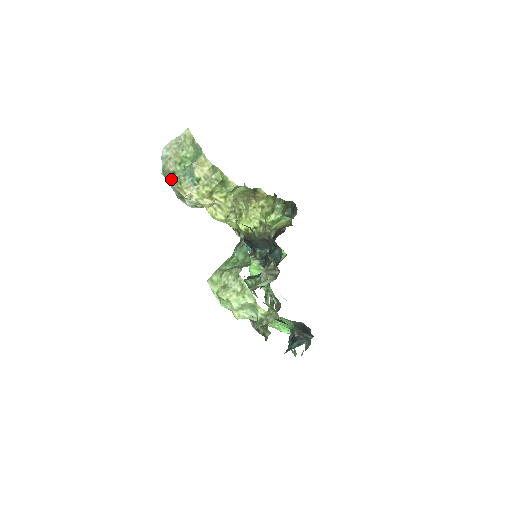
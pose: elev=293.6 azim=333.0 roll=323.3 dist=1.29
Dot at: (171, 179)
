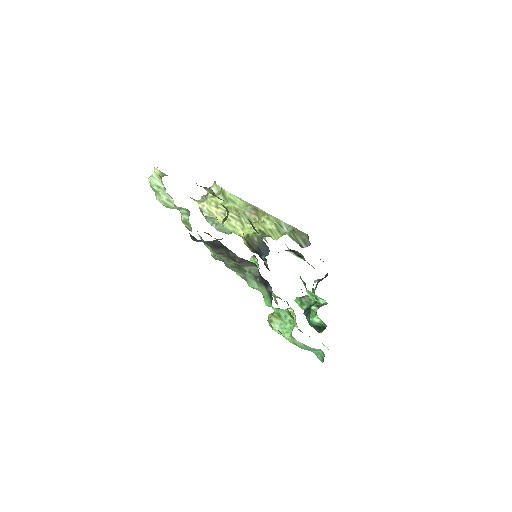
Dot at: occluded
